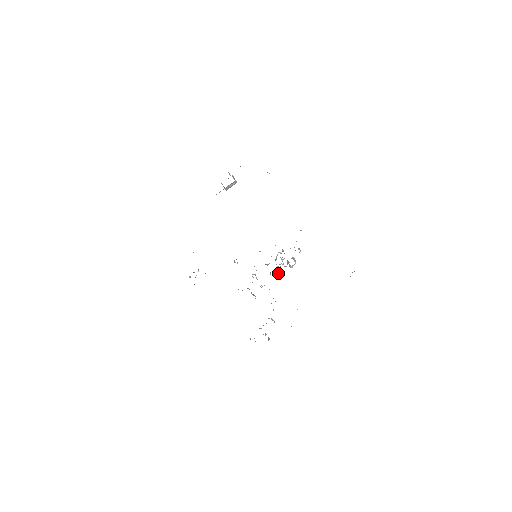
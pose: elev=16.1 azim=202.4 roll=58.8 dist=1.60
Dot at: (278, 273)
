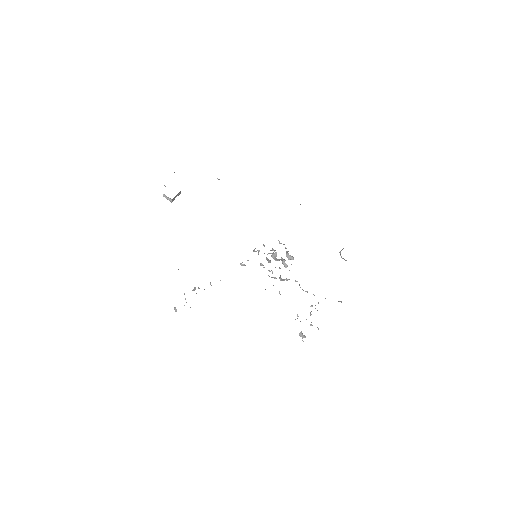
Dot at: (286, 267)
